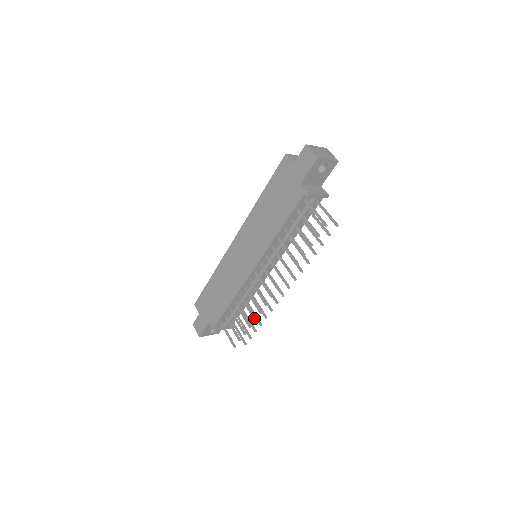
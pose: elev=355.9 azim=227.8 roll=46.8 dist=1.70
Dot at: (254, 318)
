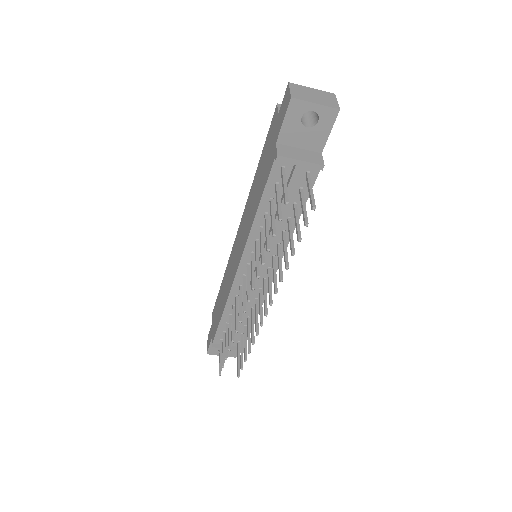
Dot at: (232, 338)
